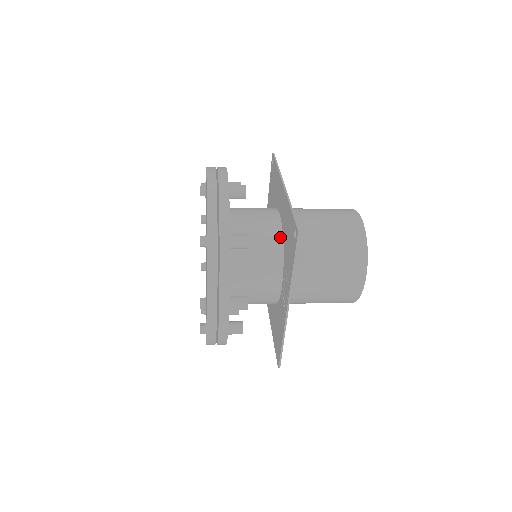
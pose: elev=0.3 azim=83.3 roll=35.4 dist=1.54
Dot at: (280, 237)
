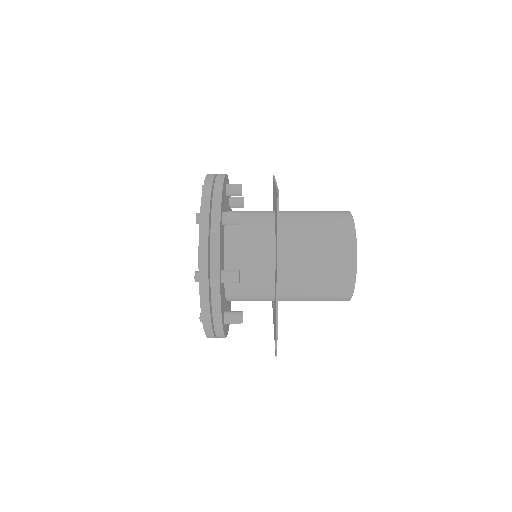
Dot at: (272, 292)
